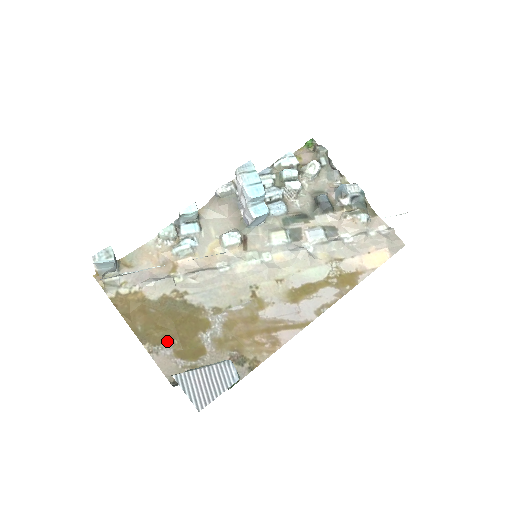
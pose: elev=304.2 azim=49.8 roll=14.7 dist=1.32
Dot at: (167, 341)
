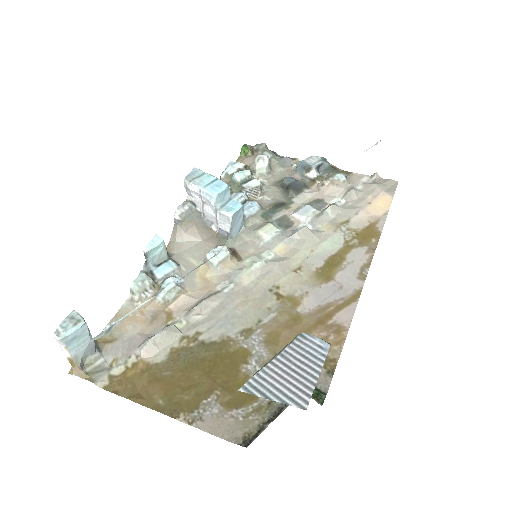
Dot at: (206, 398)
